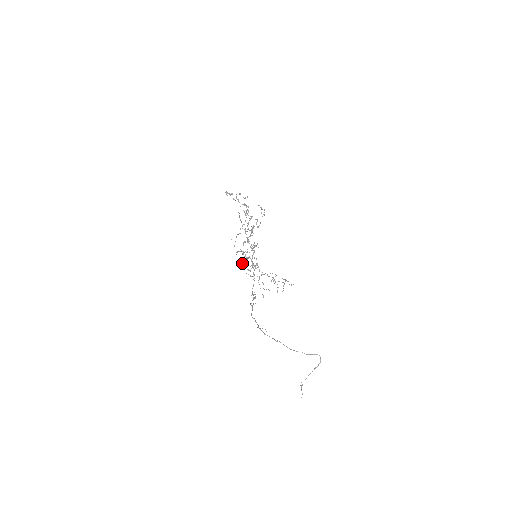
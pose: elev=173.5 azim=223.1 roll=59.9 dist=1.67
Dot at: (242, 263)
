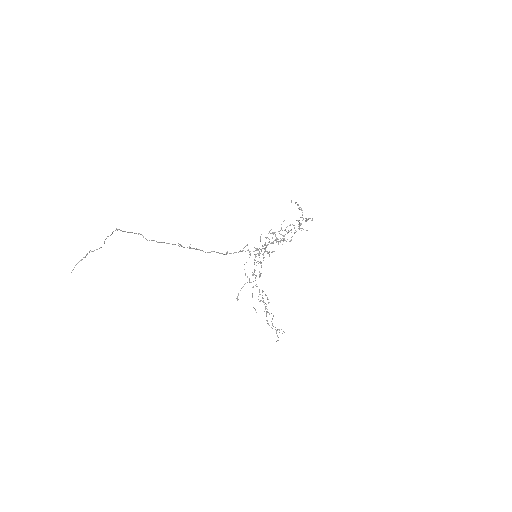
Dot at: occluded
